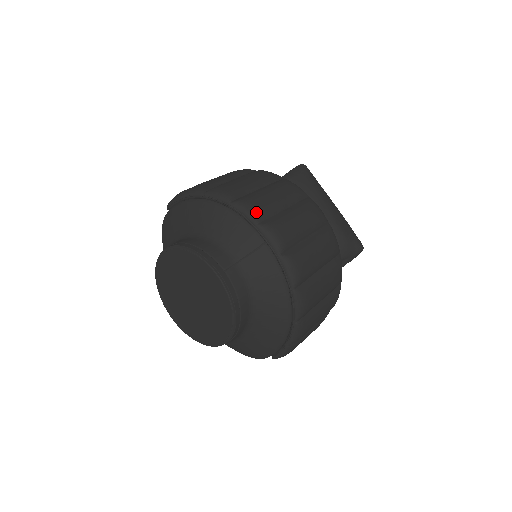
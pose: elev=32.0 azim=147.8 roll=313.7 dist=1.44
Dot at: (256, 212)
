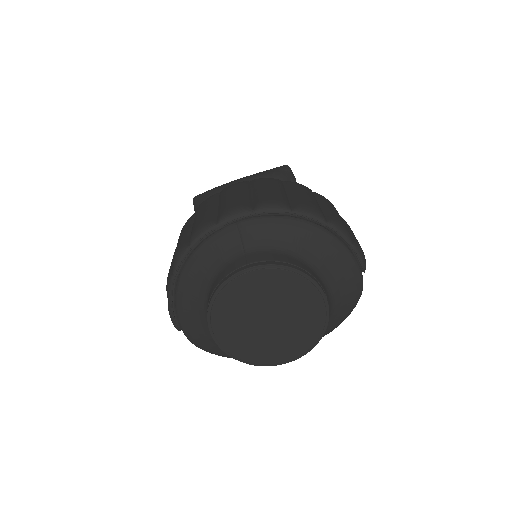
Dot at: (206, 224)
